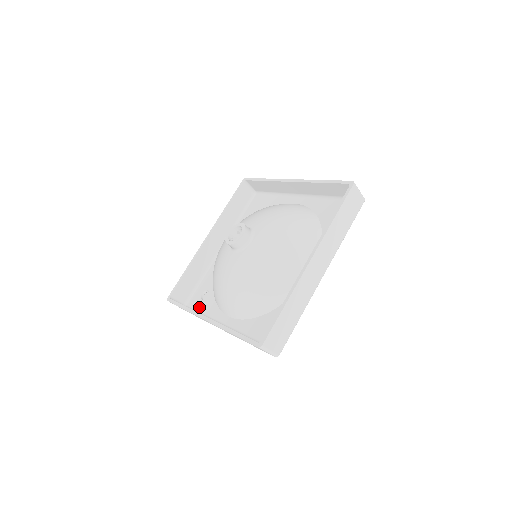
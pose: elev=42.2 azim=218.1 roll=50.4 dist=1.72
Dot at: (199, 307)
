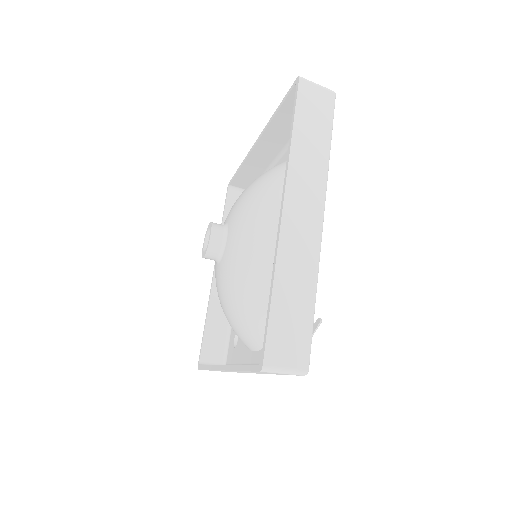
Dot at: (233, 359)
